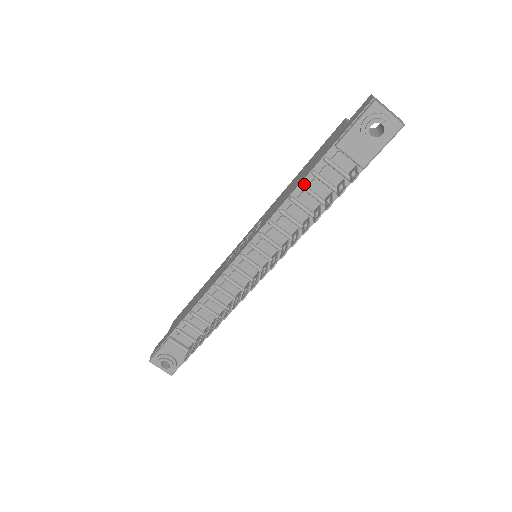
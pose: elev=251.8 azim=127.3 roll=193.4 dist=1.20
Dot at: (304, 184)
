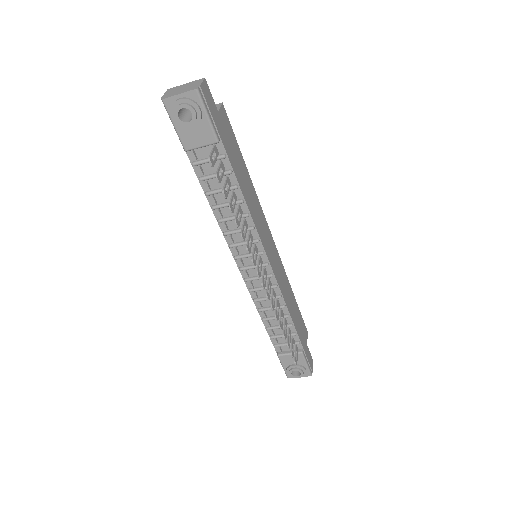
Dot at: (207, 191)
